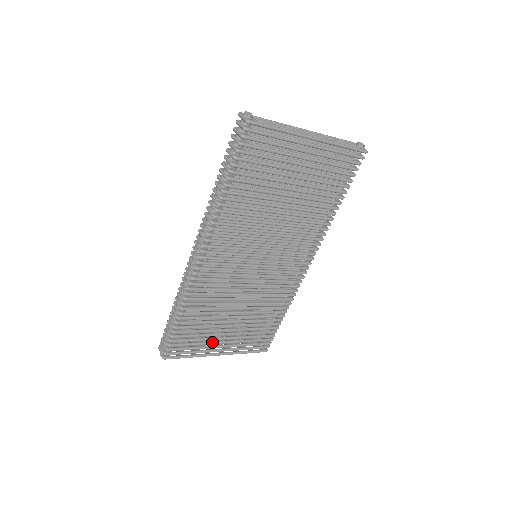
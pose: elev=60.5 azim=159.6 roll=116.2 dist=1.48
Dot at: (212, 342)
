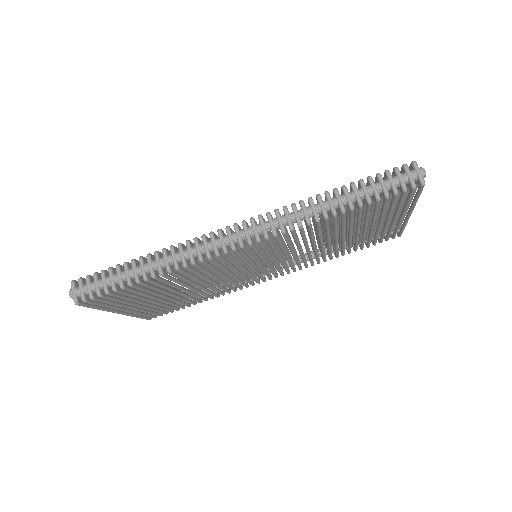
Dot at: (132, 303)
